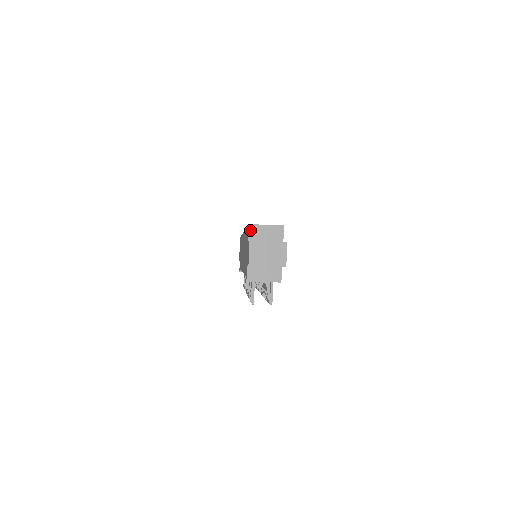
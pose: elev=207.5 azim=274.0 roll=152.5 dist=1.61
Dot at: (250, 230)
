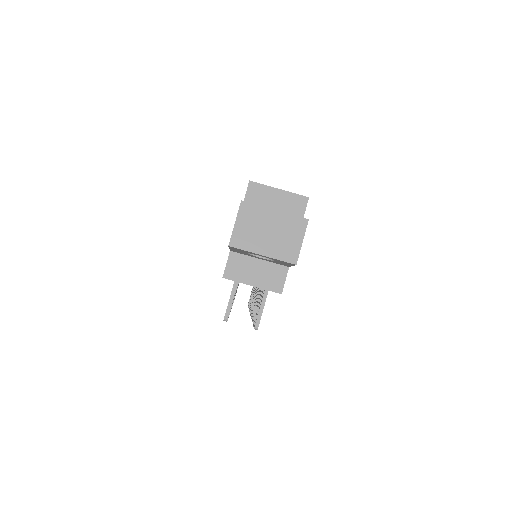
Dot at: (249, 191)
